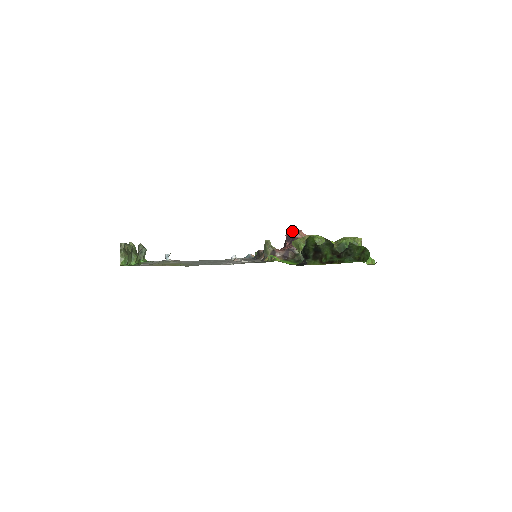
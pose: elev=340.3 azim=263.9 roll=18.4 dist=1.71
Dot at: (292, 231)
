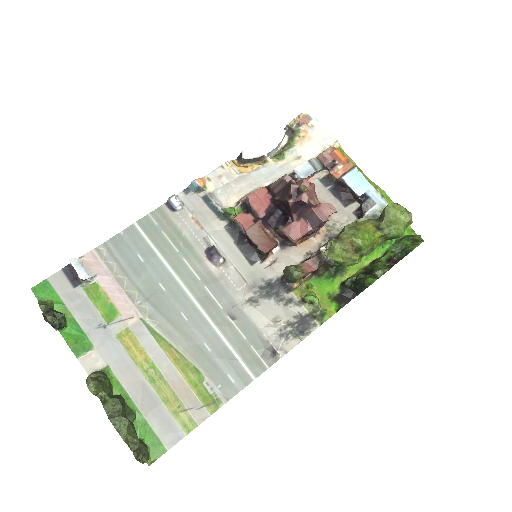
Dot at: (303, 201)
